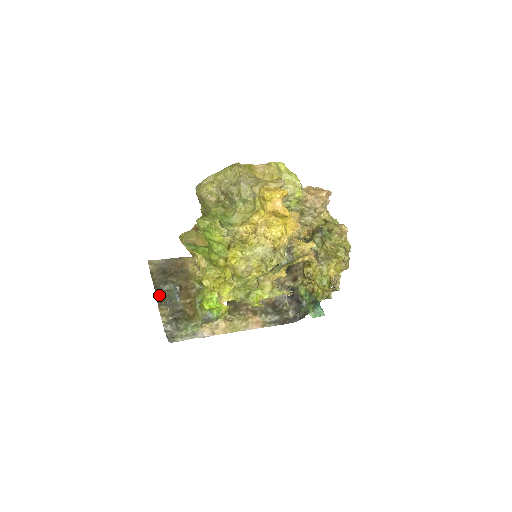
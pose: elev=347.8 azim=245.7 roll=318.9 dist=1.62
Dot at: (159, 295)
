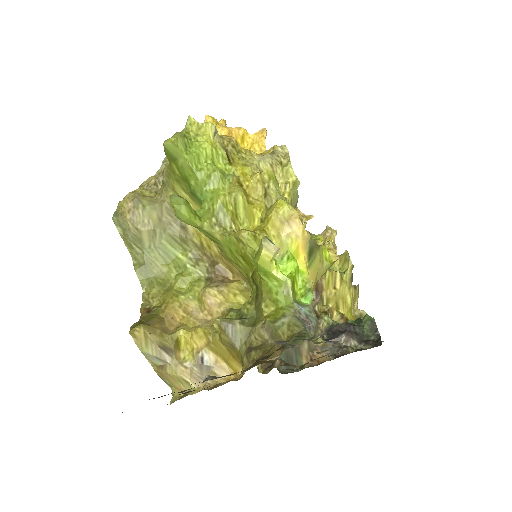
Dot at: occluded
